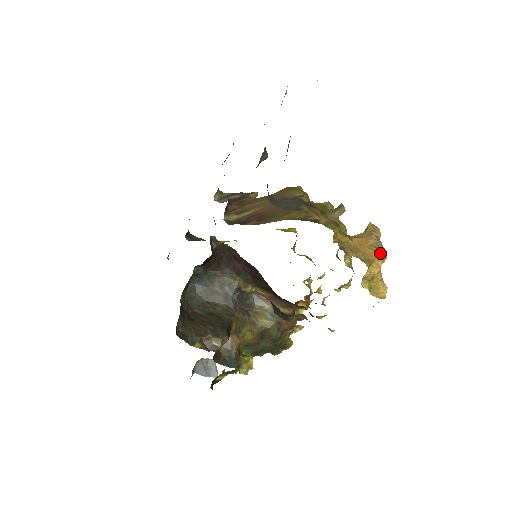
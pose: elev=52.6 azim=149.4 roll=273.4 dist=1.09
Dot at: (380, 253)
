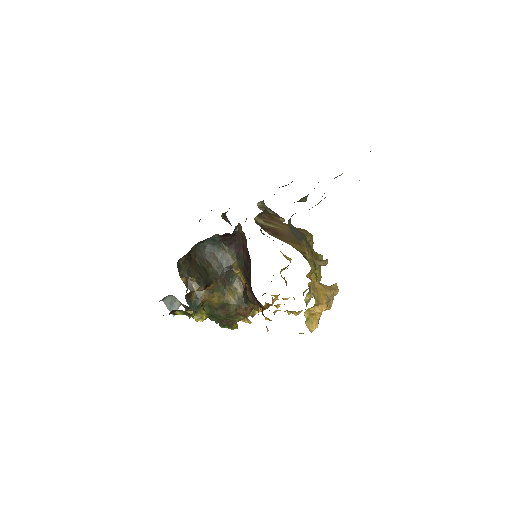
Dot at: (328, 303)
